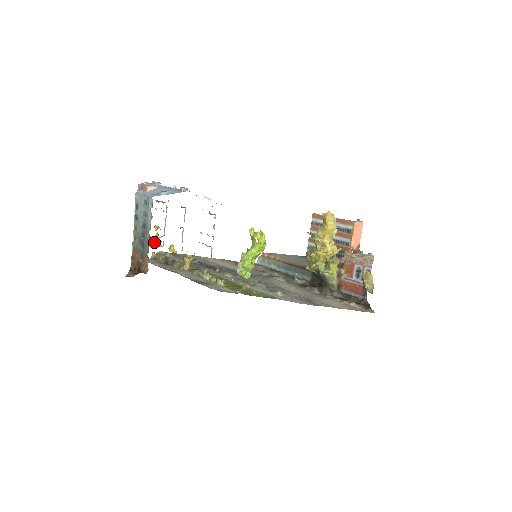
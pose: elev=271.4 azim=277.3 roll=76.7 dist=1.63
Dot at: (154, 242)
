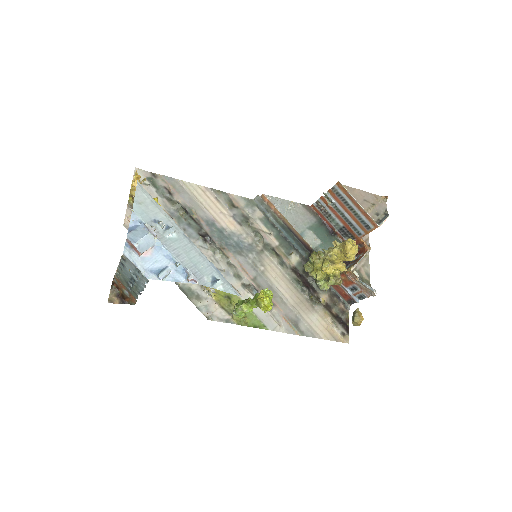
Dot at: occluded
